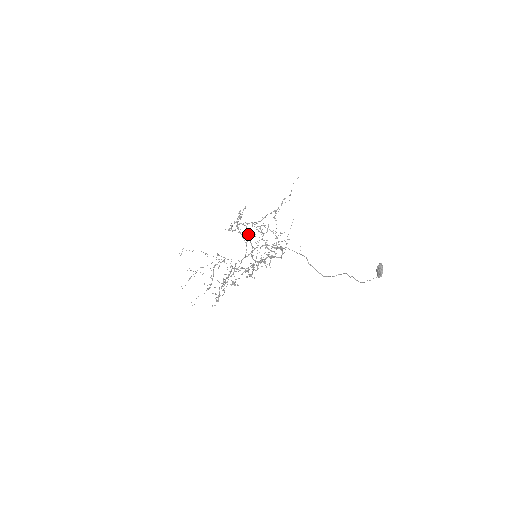
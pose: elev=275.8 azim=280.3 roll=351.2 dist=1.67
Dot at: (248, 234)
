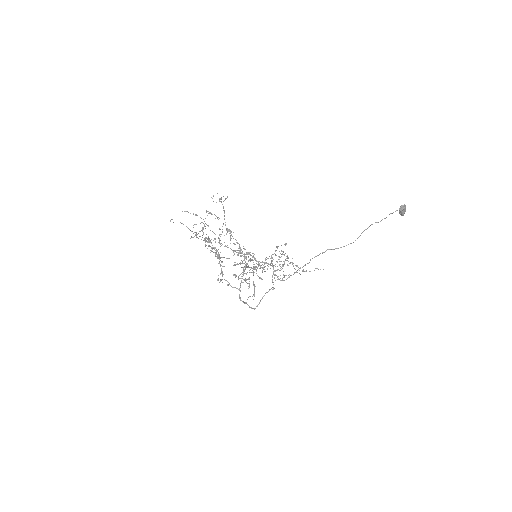
Dot at: (252, 268)
